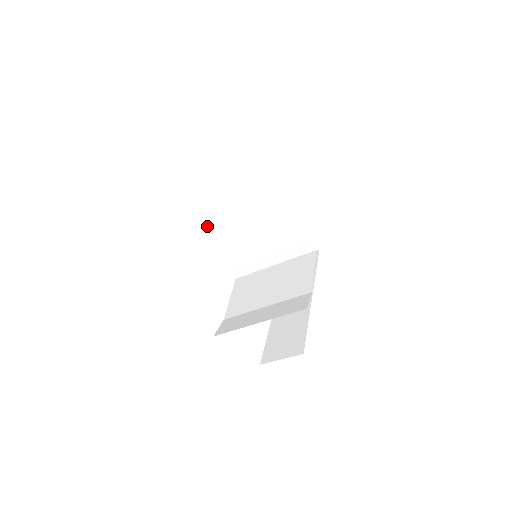
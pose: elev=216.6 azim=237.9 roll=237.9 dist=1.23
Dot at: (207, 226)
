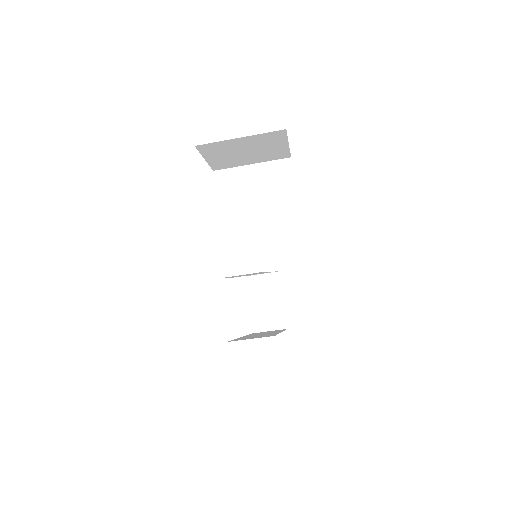
Dot at: (226, 221)
